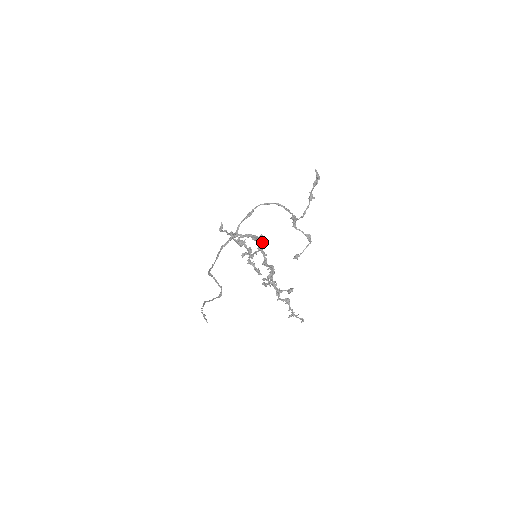
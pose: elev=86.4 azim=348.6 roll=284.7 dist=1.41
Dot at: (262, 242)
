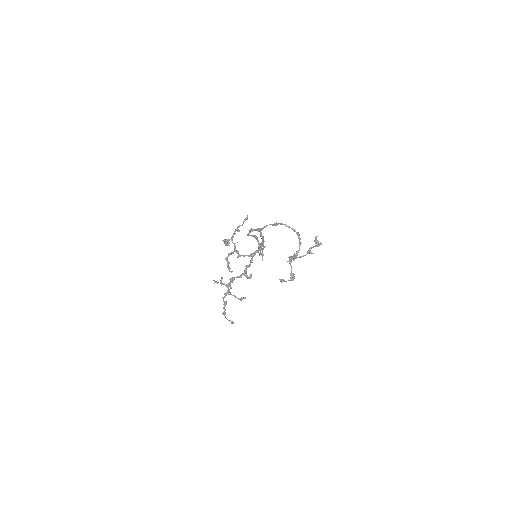
Dot at: (255, 252)
